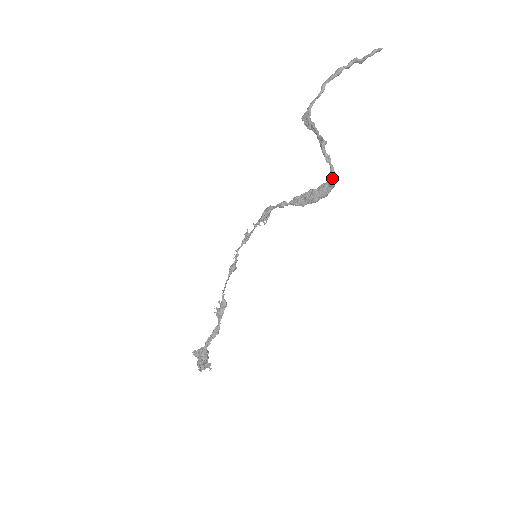
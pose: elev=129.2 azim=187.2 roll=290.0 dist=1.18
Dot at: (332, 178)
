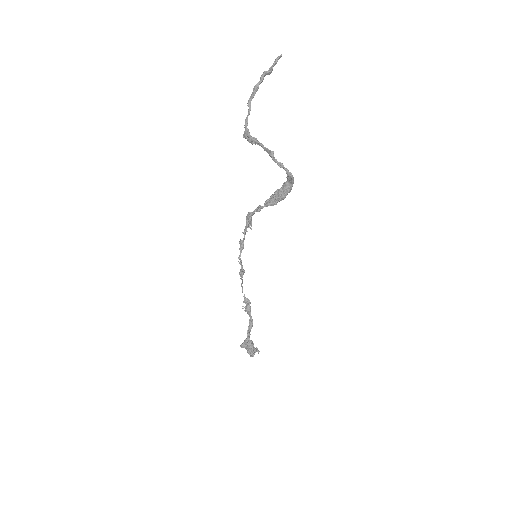
Dot at: (290, 178)
